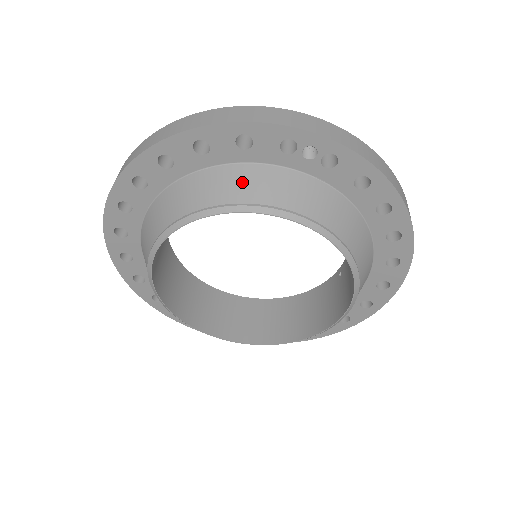
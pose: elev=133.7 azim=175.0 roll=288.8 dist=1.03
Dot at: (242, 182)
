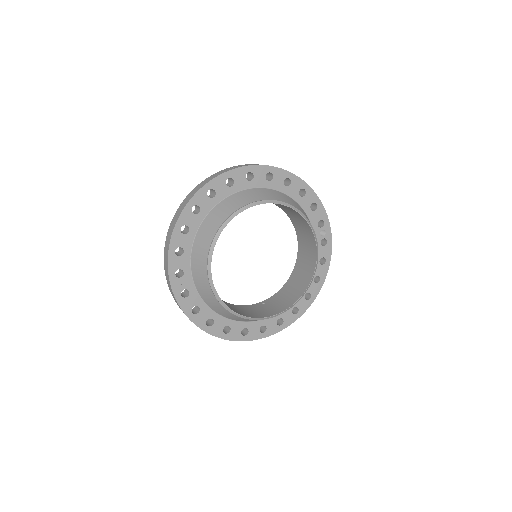
Dot at: (307, 217)
